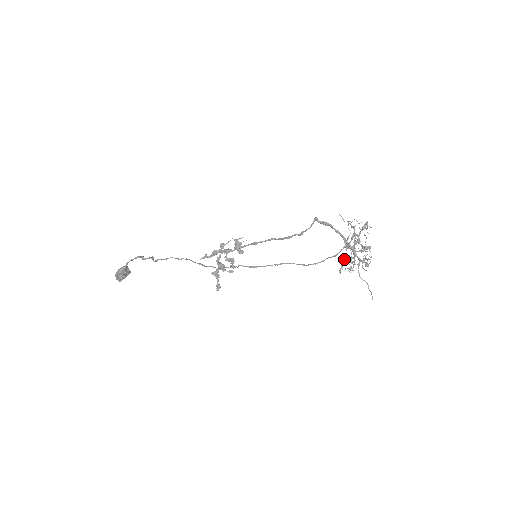
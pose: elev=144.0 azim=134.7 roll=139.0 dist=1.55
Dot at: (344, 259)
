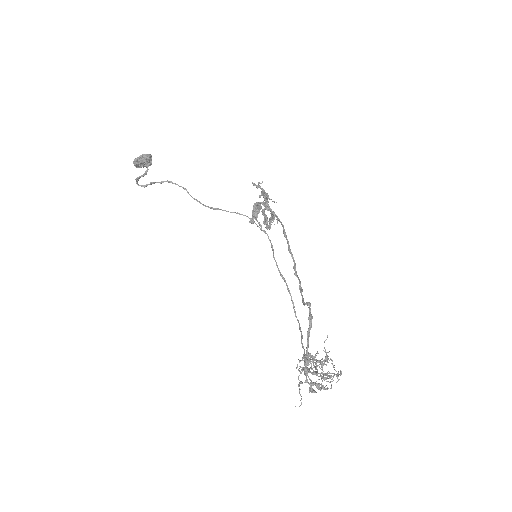
Dot at: occluded
